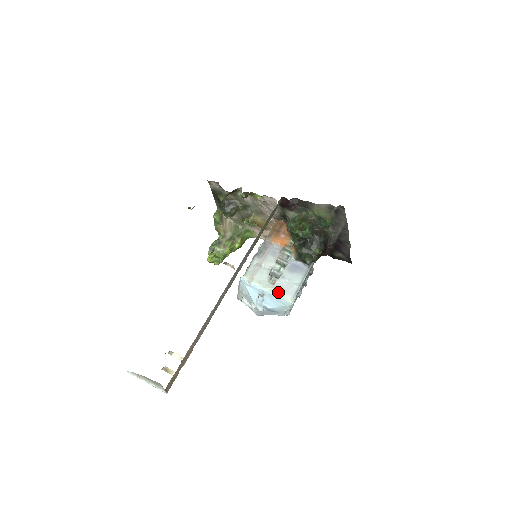
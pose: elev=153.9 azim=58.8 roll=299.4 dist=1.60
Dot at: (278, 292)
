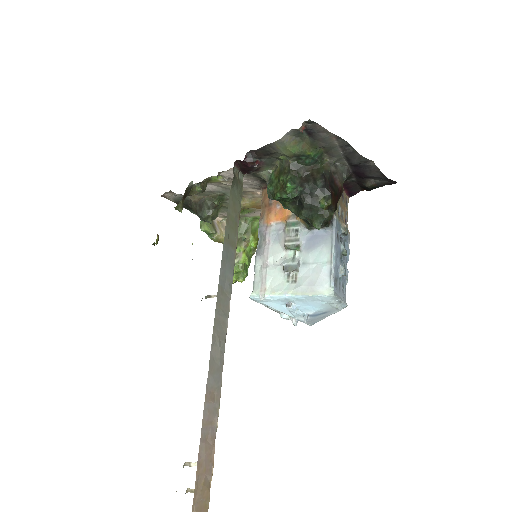
Dot at: (305, 290)
